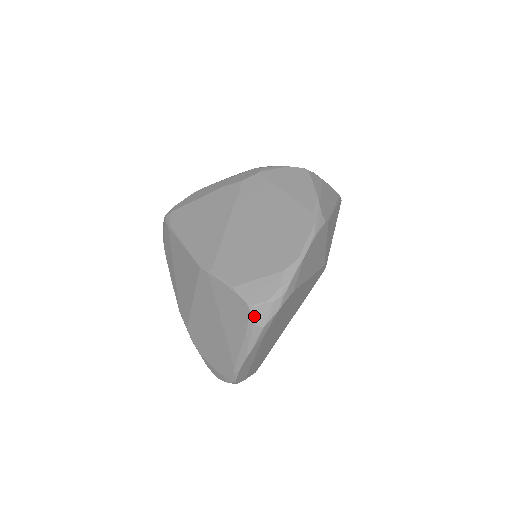
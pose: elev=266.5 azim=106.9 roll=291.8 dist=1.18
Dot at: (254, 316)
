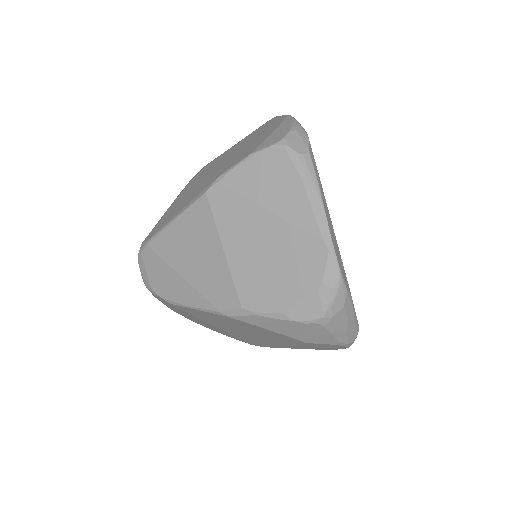
Dot at: (291, 147)
